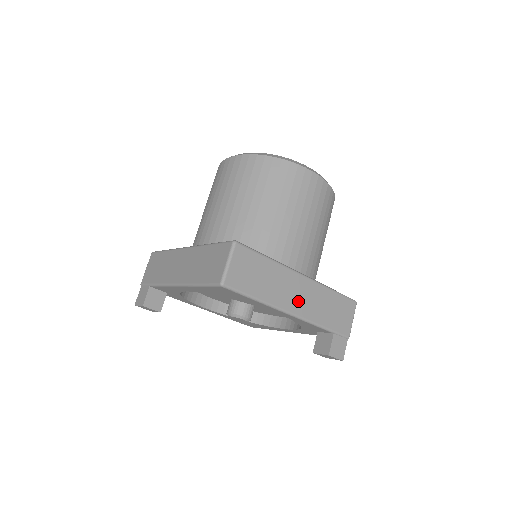
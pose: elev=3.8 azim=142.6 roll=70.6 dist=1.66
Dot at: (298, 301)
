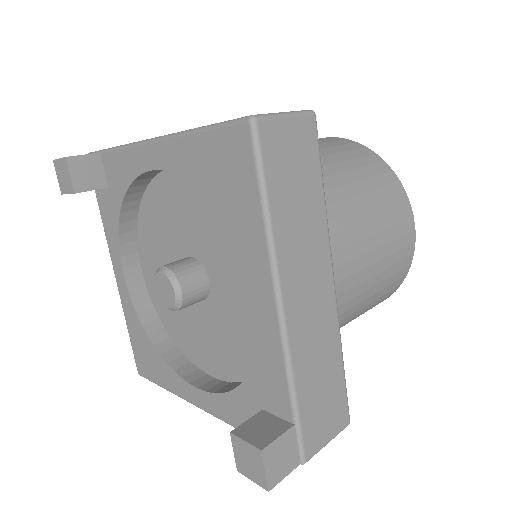
Dot at: (303, 302)
